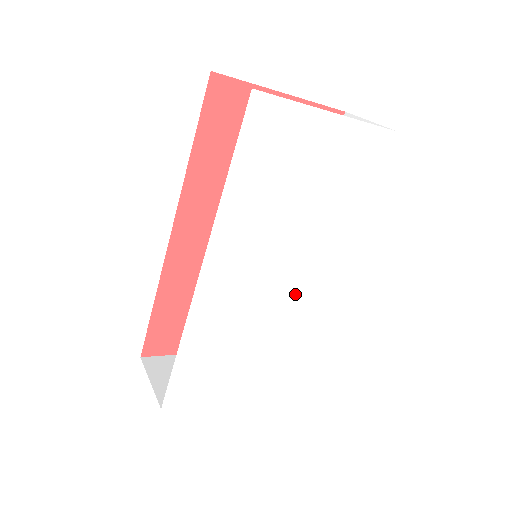
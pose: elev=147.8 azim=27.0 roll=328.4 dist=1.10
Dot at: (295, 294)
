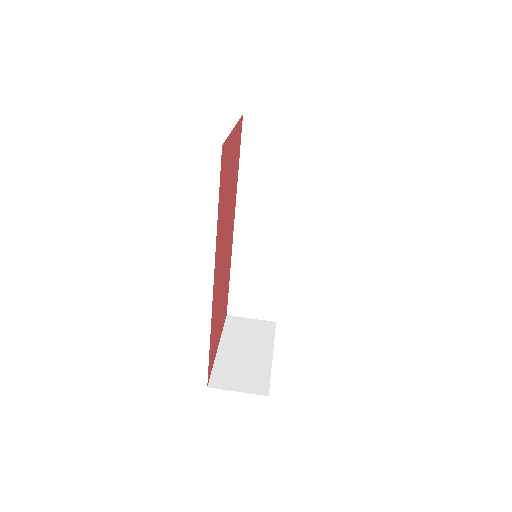
Dot at: occluded
